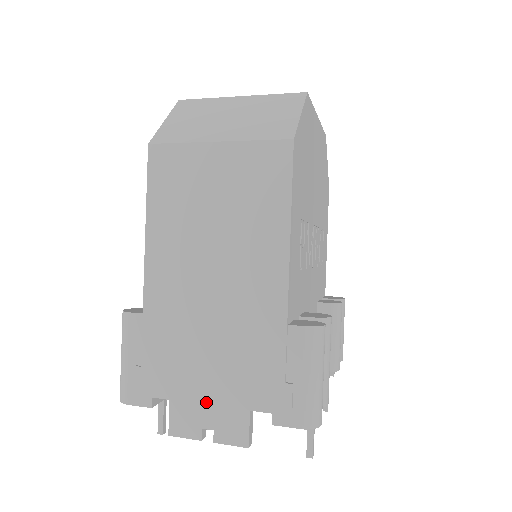
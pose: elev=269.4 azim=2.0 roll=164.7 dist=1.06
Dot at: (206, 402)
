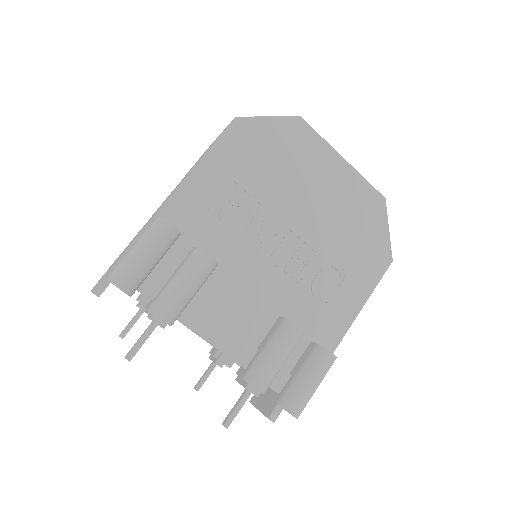
Dot at: occluded
